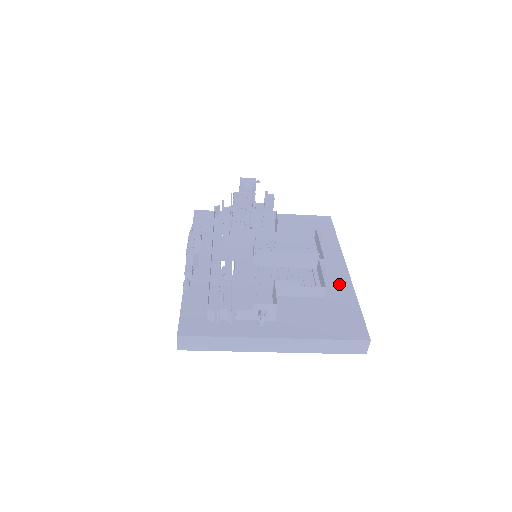
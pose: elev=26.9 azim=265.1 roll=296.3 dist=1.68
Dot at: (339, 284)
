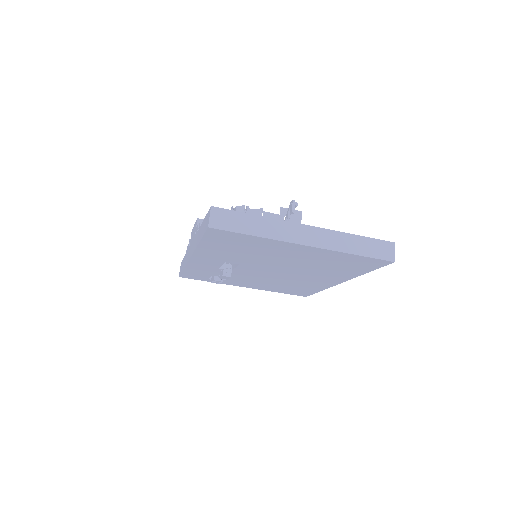
Dot at: occluded
